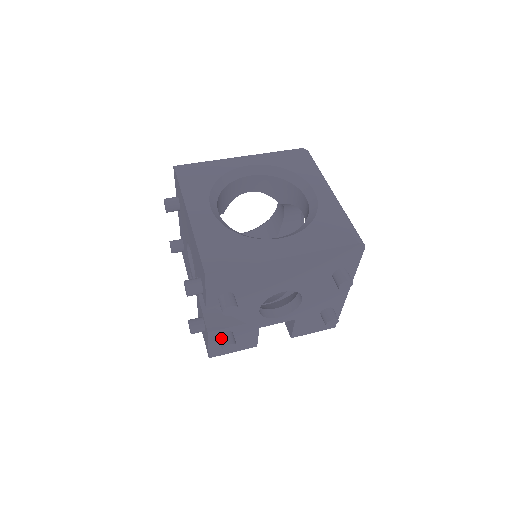
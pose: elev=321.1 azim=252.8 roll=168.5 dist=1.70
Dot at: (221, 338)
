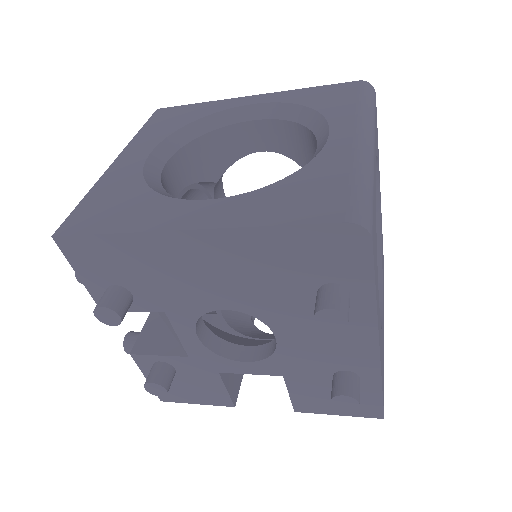
Dot at: (150, 370)
